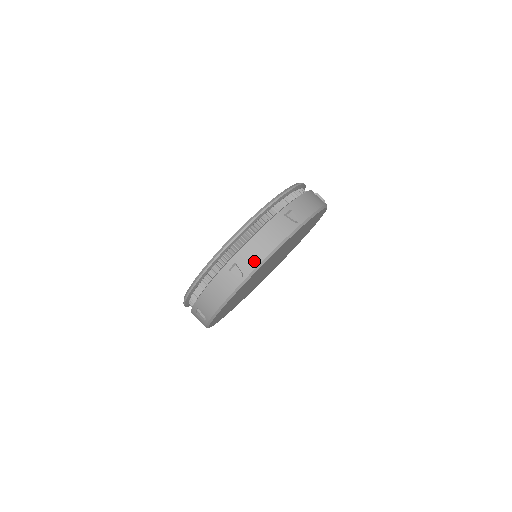
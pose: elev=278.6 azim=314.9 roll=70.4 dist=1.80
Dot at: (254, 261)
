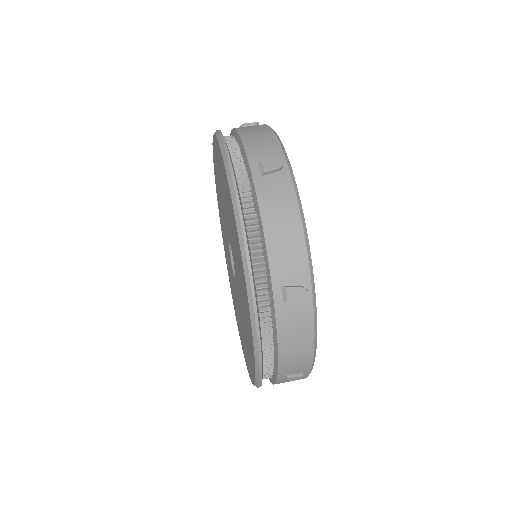
Dot at: occluded
